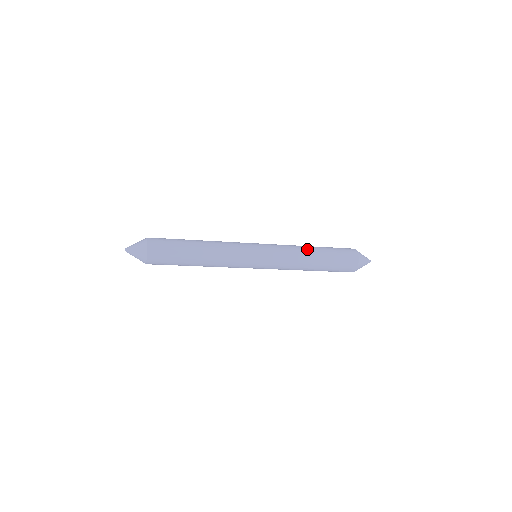
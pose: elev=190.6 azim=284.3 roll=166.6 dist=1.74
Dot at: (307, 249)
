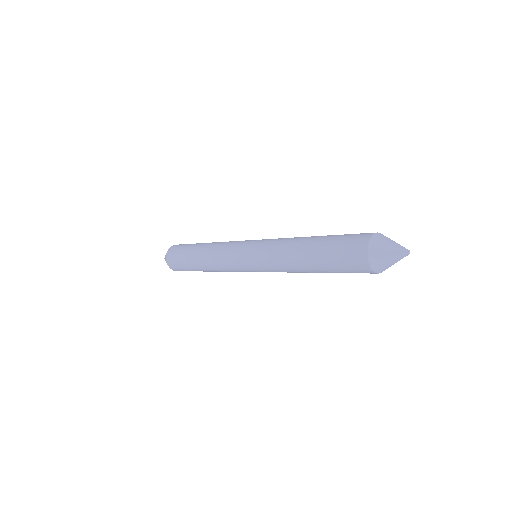
Dot at: (300, 239)
